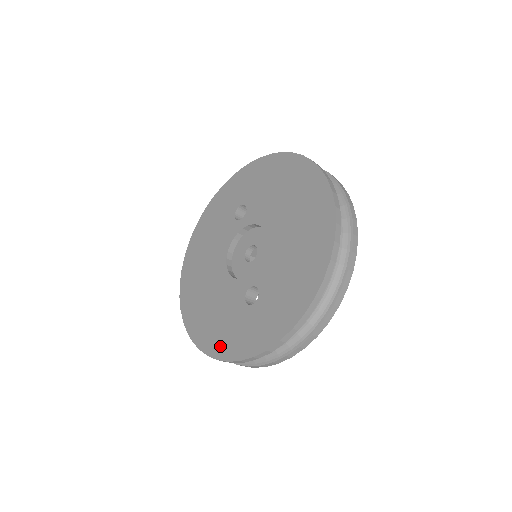
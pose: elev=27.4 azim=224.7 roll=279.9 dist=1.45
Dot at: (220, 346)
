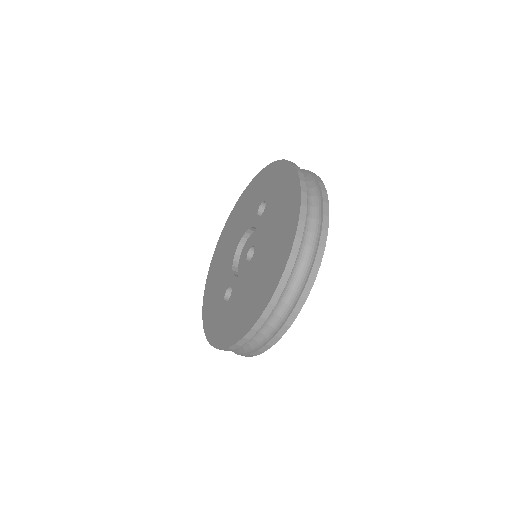
Dot at: (207, 309)
